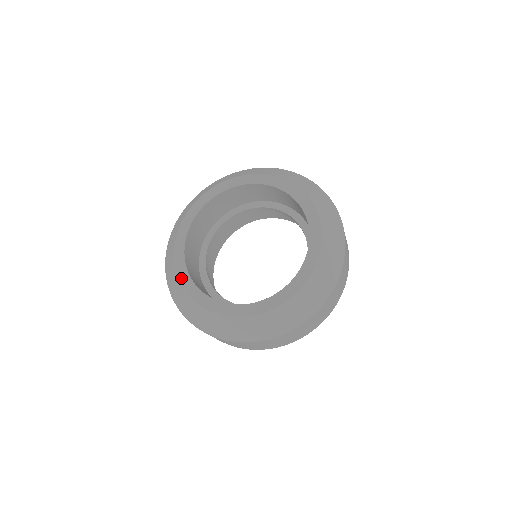
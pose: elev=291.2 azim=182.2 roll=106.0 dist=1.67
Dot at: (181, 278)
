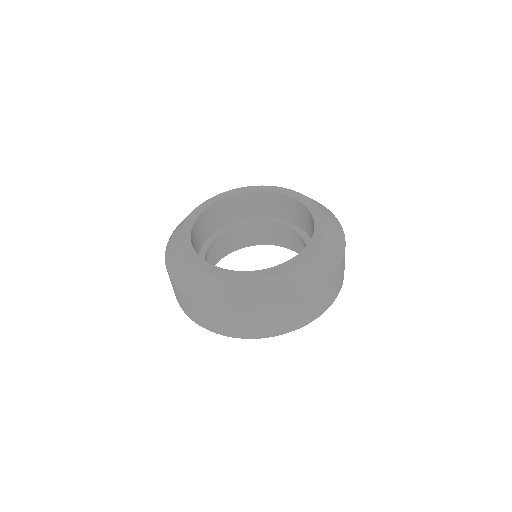
Dot at: (204, 269)
